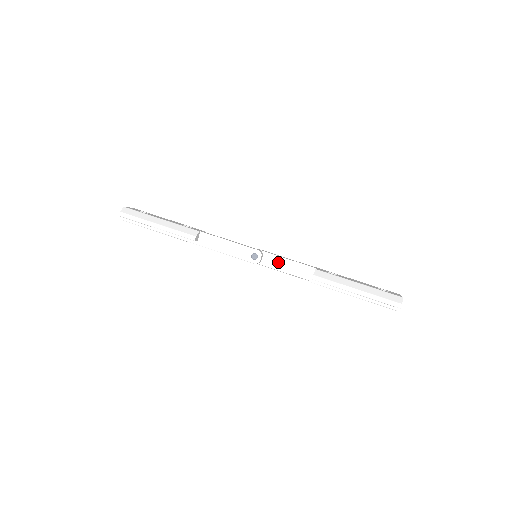
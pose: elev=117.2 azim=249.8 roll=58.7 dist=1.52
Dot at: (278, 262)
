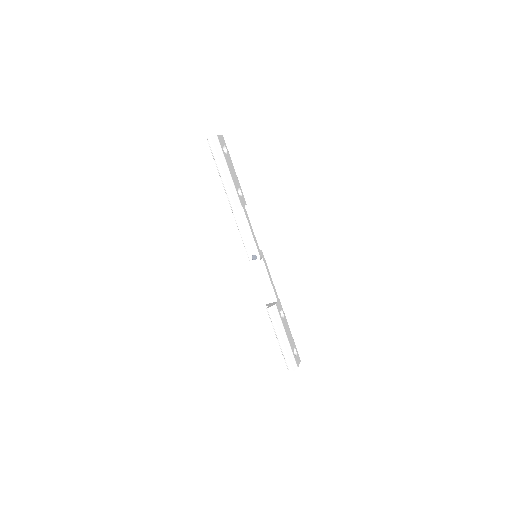
Dot at: (263, 274)
